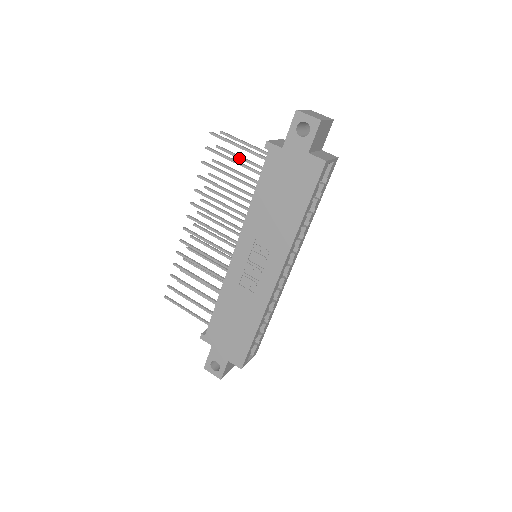
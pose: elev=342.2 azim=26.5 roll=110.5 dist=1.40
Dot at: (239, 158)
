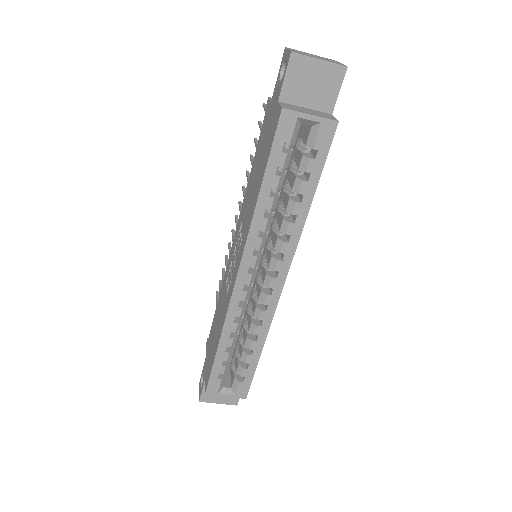
Dot at: occluded
